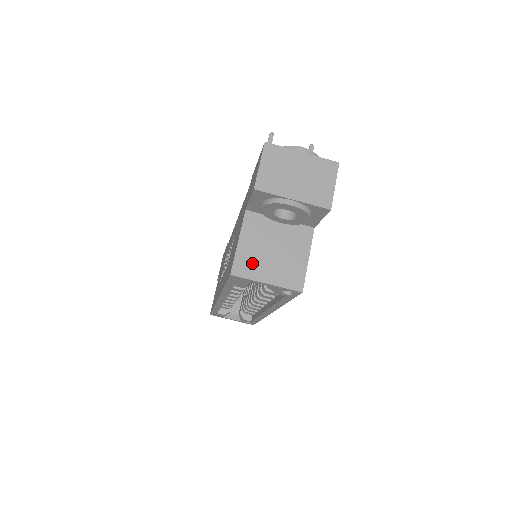
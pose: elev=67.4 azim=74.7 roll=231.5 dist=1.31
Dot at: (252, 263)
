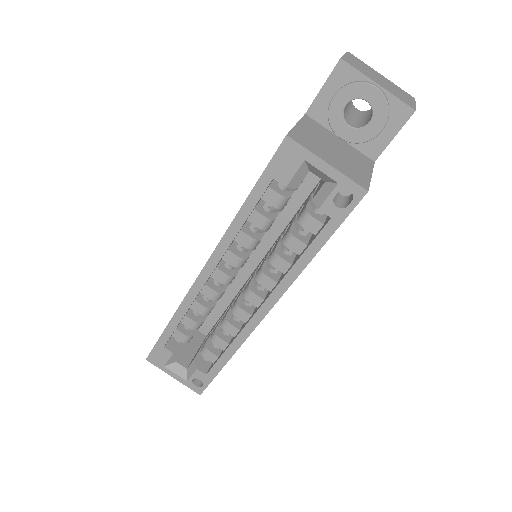
Dot at: (311, 143)
